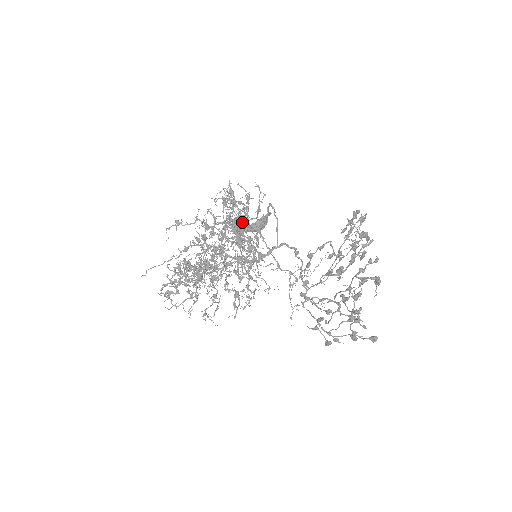
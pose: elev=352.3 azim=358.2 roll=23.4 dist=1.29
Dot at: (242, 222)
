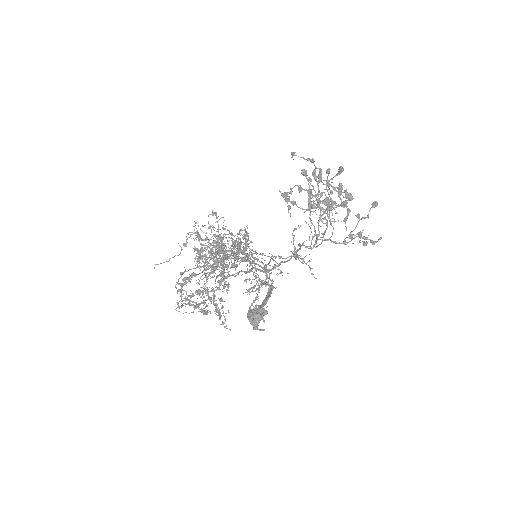
Dot at: (233, 242)
